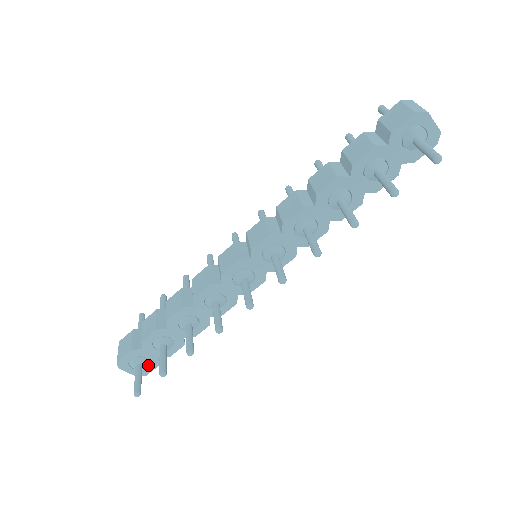
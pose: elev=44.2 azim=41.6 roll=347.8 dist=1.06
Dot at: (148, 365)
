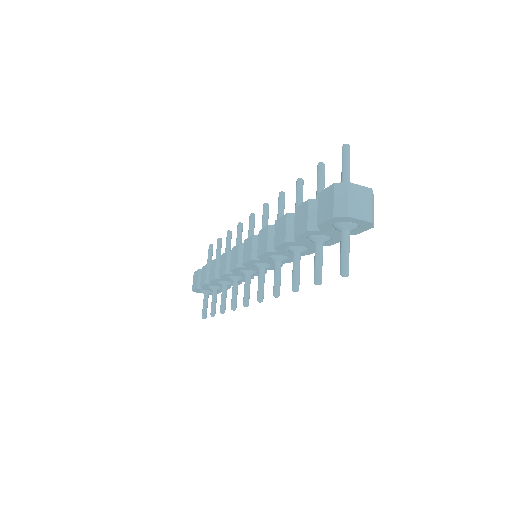
Dot at: occluded
